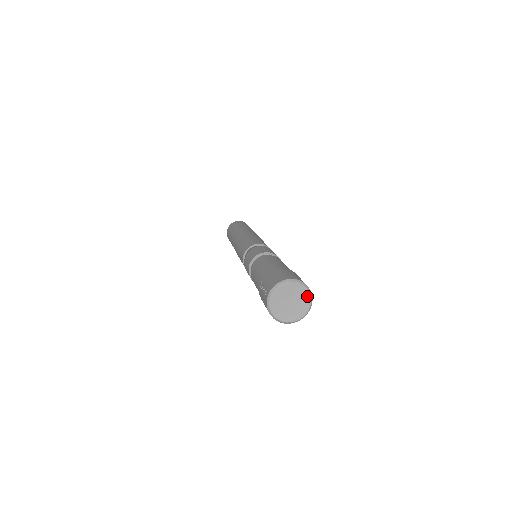
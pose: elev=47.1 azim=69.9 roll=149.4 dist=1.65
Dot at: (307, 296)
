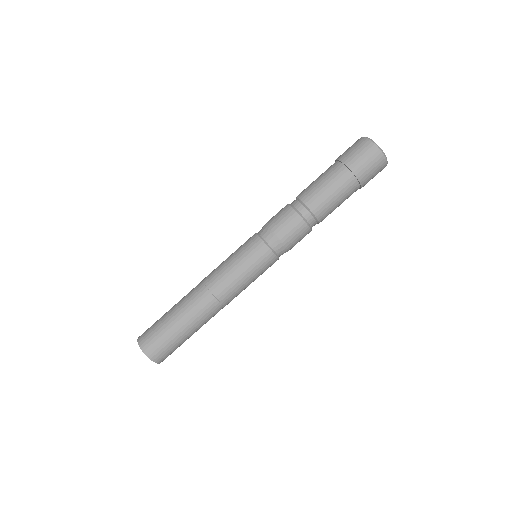
Dot at: occluded
